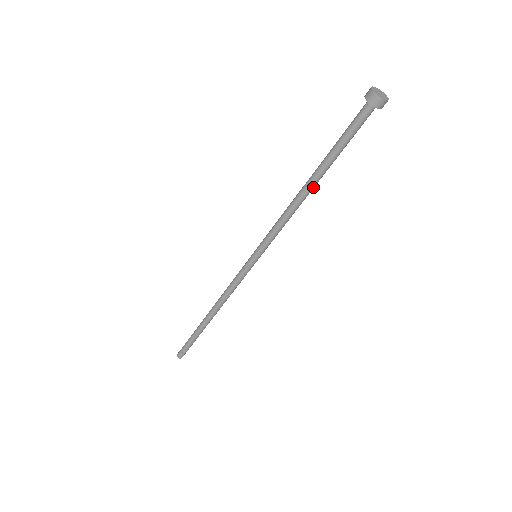
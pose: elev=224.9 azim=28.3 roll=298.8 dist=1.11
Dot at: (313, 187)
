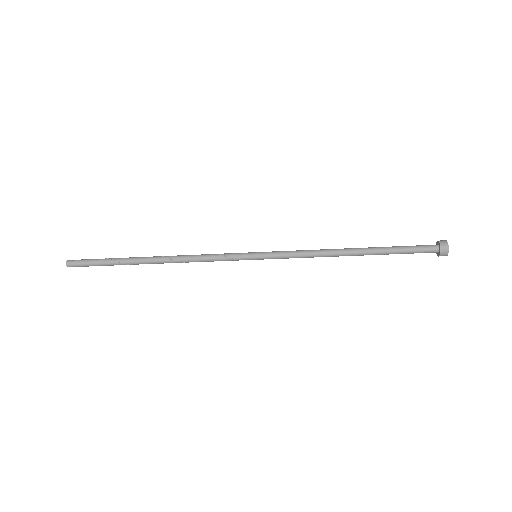
Dot at: (352, 254)
